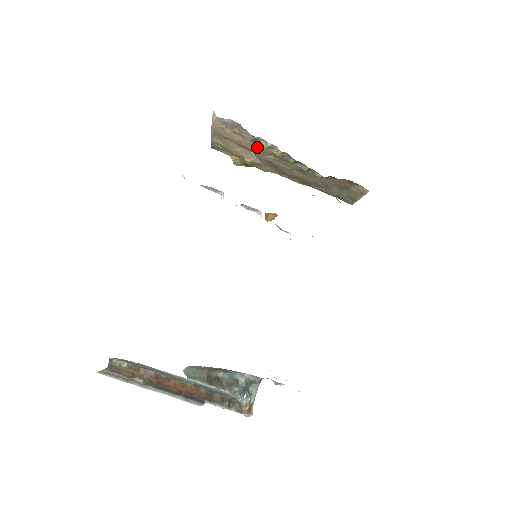
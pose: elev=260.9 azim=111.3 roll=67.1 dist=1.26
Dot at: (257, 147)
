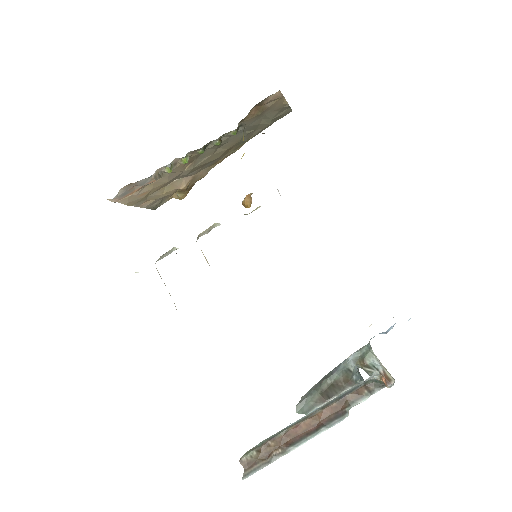
Dot at: (169, 175)
